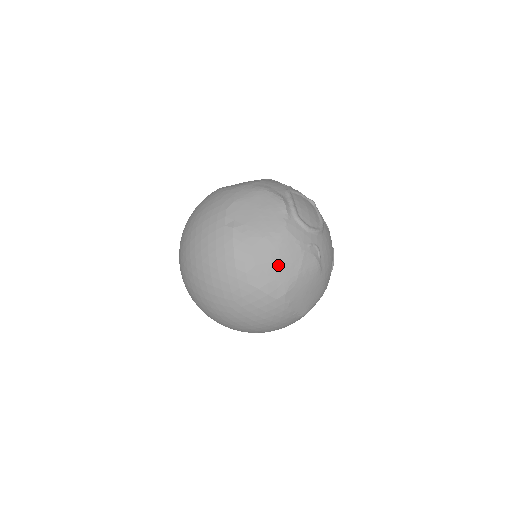
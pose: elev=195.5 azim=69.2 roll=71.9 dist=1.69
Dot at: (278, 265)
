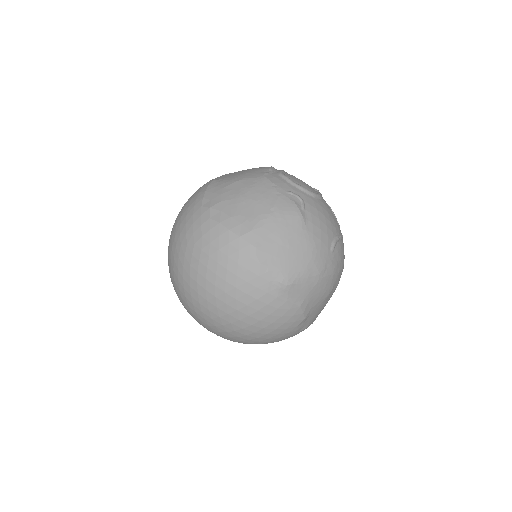
Dot at: (246, 201)
